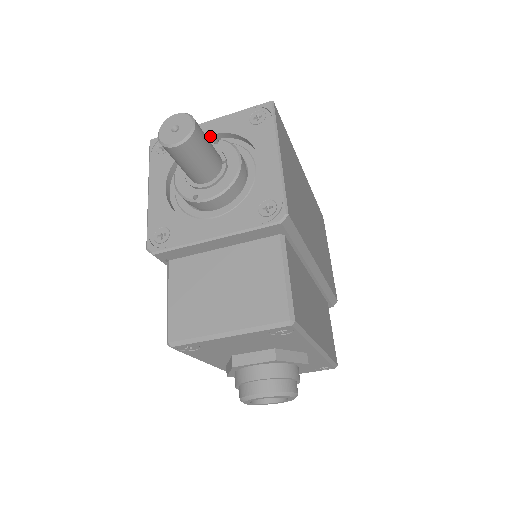
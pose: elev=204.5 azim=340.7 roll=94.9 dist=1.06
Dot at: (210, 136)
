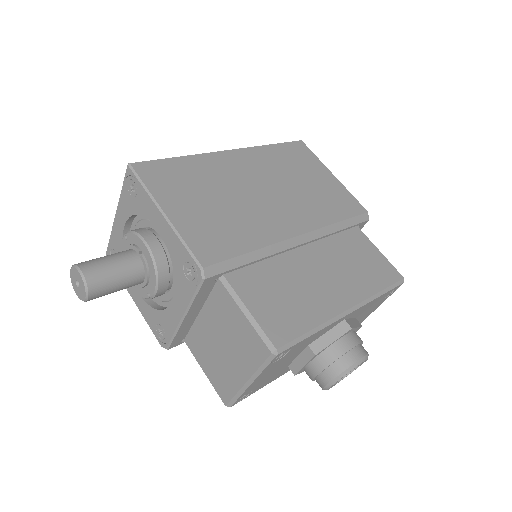
Dot at: (125, 227)
